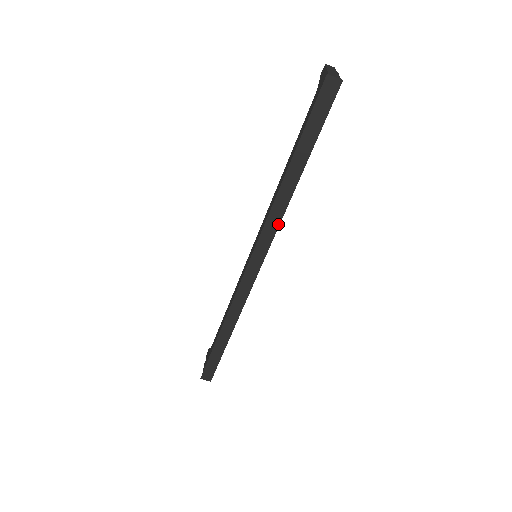
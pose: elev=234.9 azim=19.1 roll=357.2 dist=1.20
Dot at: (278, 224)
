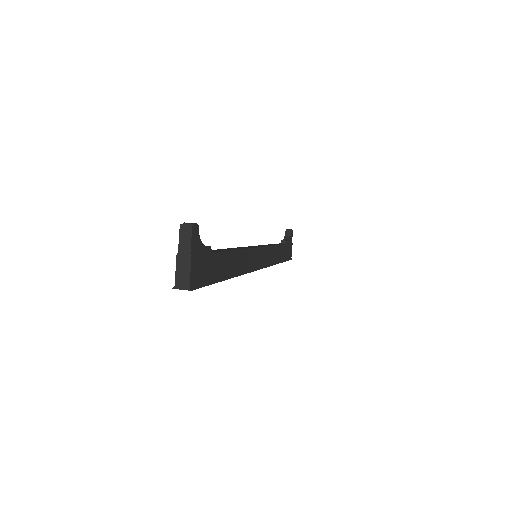
Dot at: occluded
